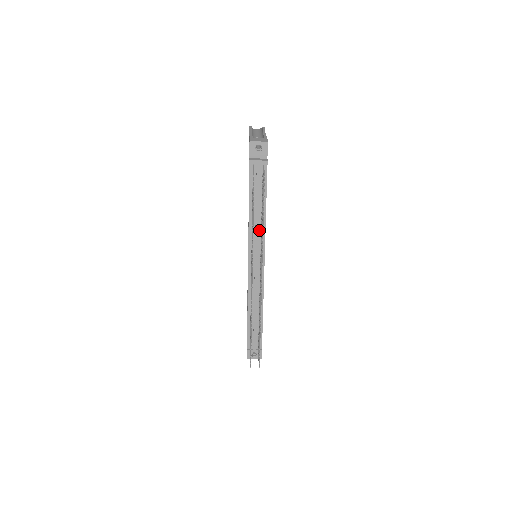
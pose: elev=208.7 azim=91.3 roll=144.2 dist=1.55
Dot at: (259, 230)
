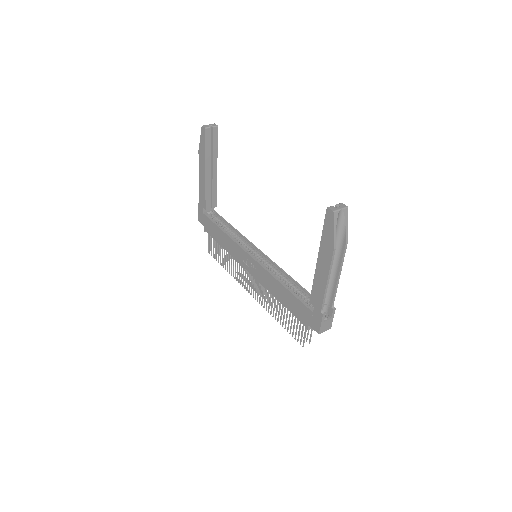
Dot at: occluded
